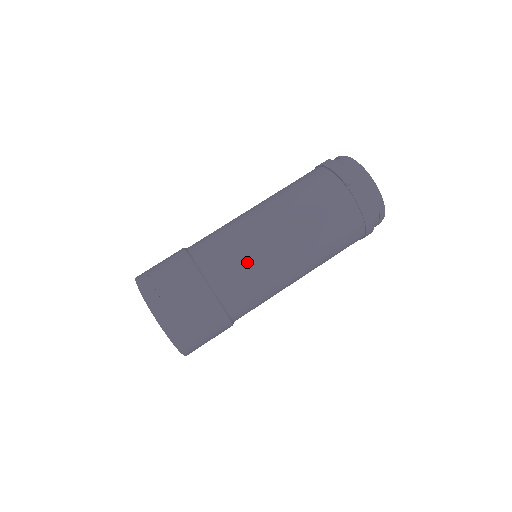
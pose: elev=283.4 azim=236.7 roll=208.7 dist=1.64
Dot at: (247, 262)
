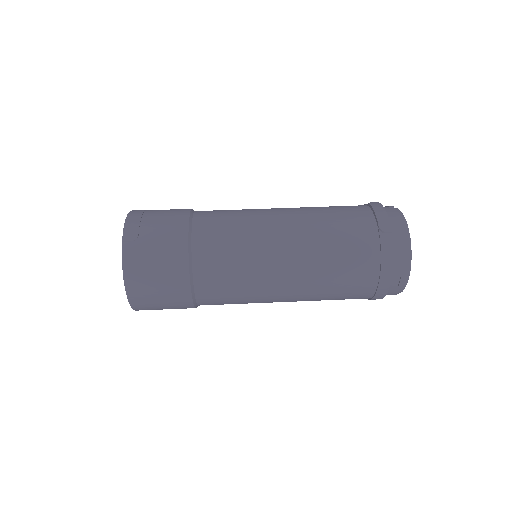
Dot at: (239, 248)
